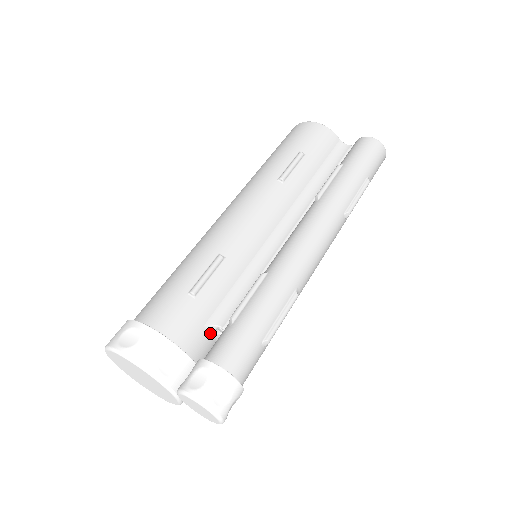
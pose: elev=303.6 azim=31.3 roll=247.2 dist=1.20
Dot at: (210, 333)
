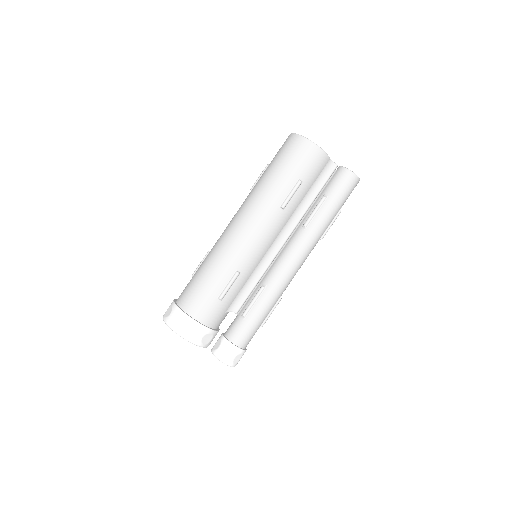
Dot at: occluded
